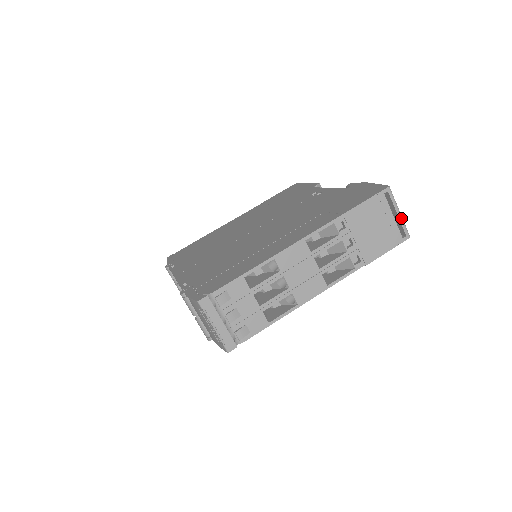
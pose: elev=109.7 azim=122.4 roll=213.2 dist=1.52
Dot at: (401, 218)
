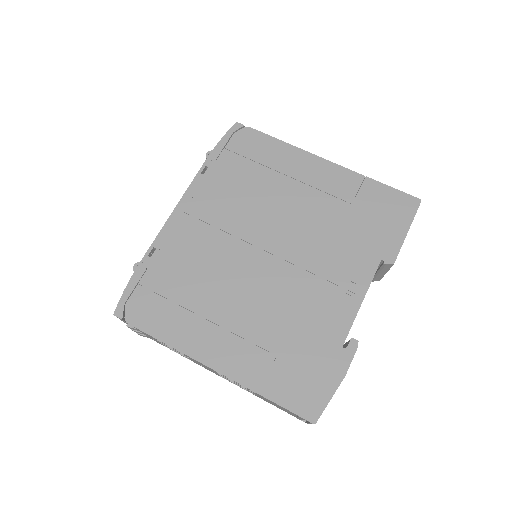
Dot at: occluded
